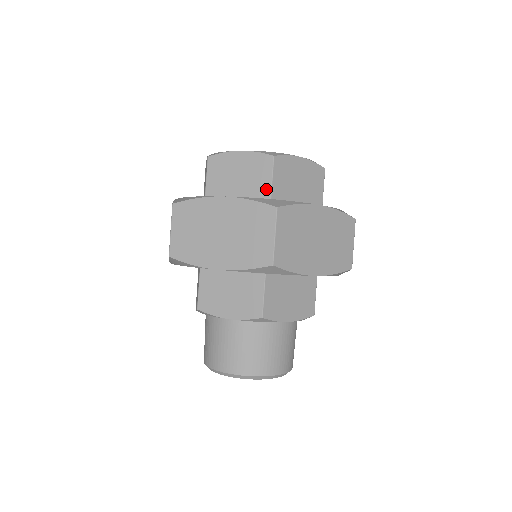
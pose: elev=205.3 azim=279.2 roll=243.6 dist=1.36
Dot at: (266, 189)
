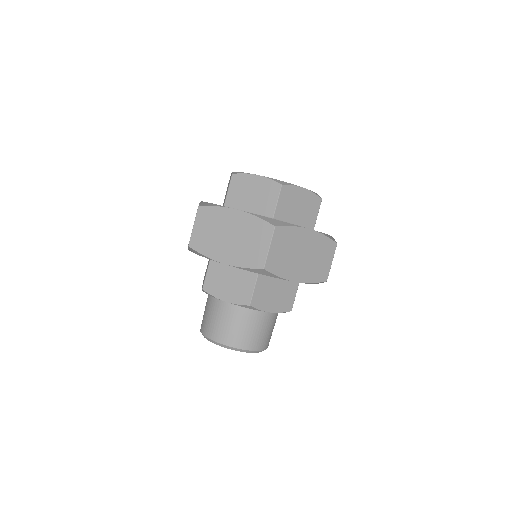
Dot at: (271, 209)
